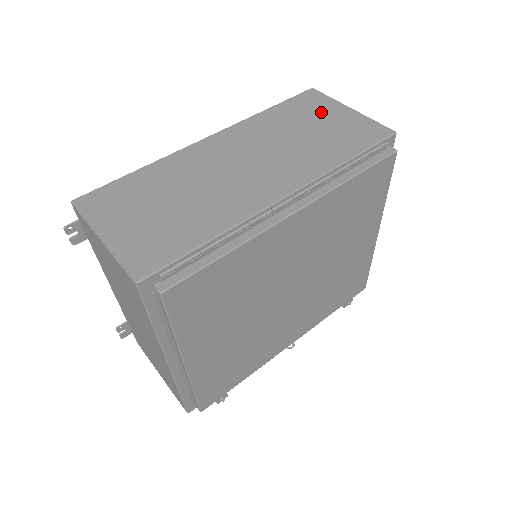
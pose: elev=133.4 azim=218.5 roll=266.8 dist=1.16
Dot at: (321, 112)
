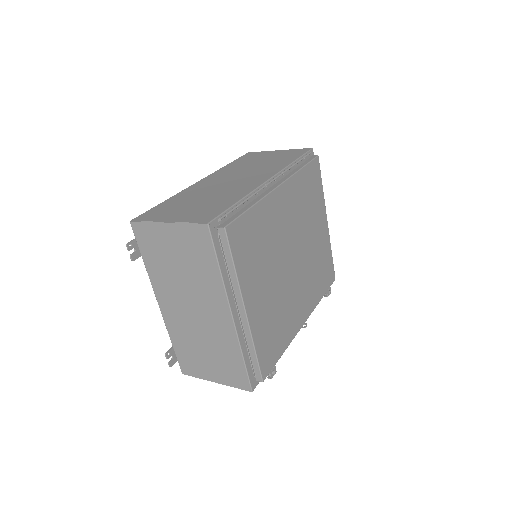
Dot at: (262, 156)
